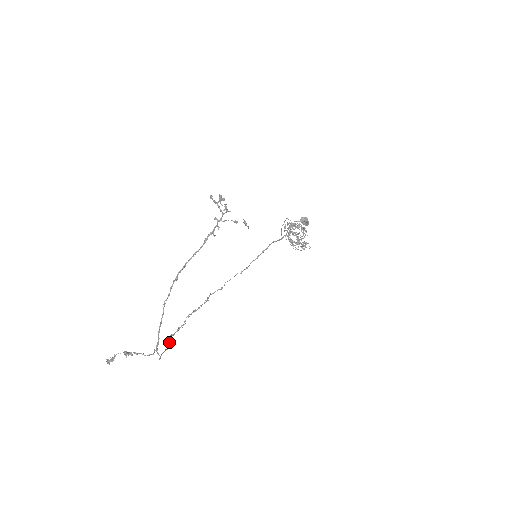
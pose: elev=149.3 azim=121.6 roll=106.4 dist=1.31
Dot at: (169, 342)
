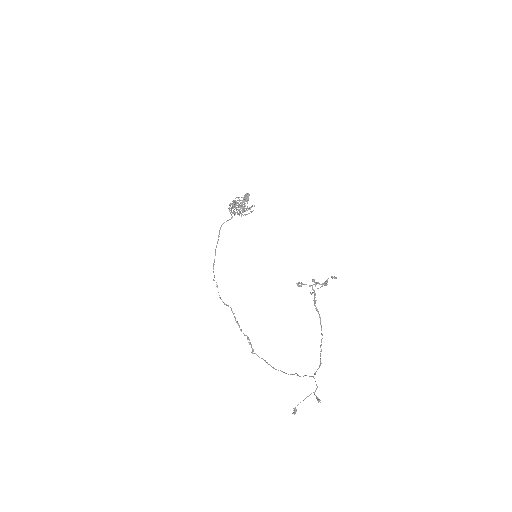
Dot at: (258, 356)
